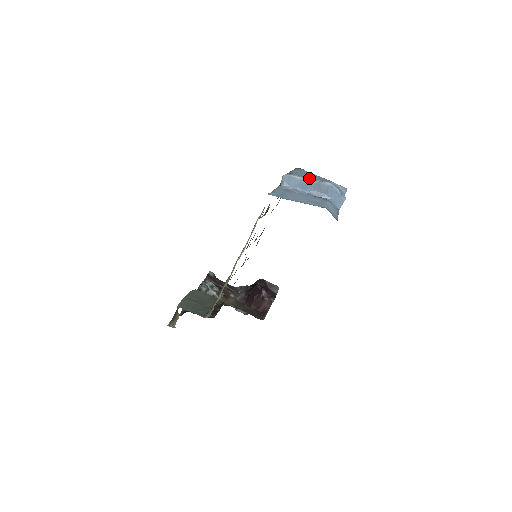
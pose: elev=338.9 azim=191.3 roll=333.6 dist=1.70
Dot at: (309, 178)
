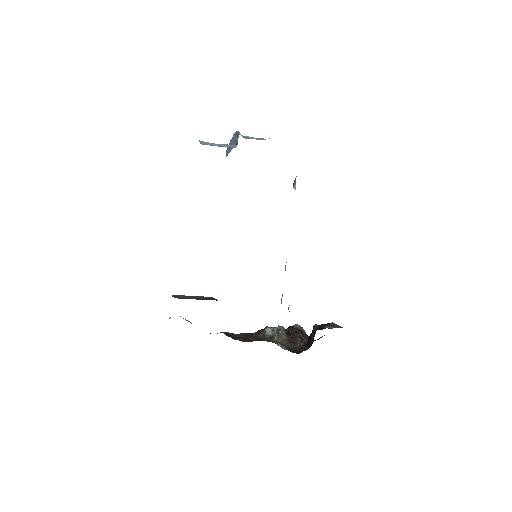
Dot at: occluded
